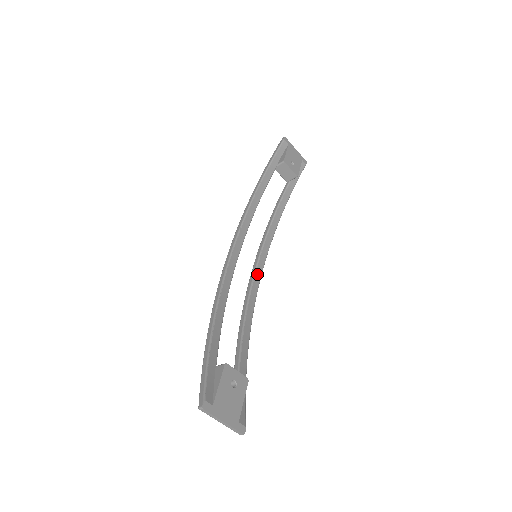
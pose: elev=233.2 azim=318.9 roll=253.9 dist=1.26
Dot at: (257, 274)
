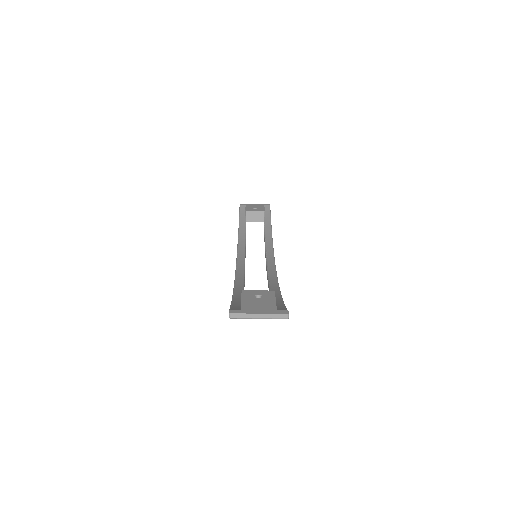
Dot at: (270, 267)
